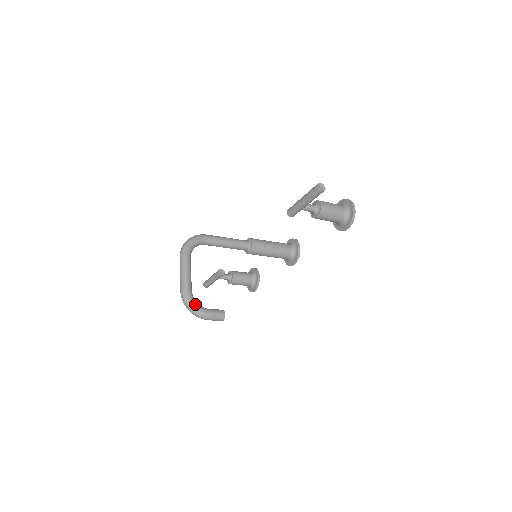
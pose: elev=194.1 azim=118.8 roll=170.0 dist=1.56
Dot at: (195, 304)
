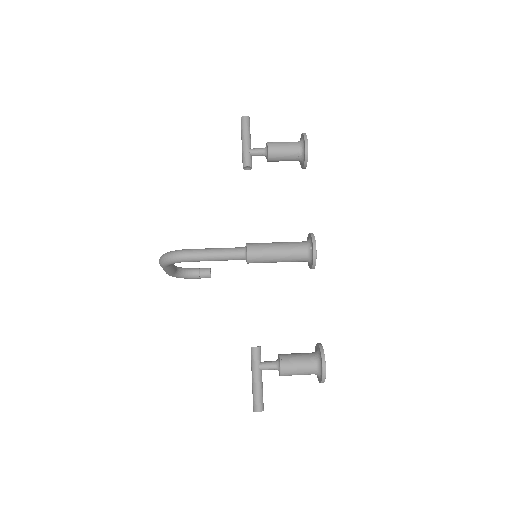
Dot at: occluded
